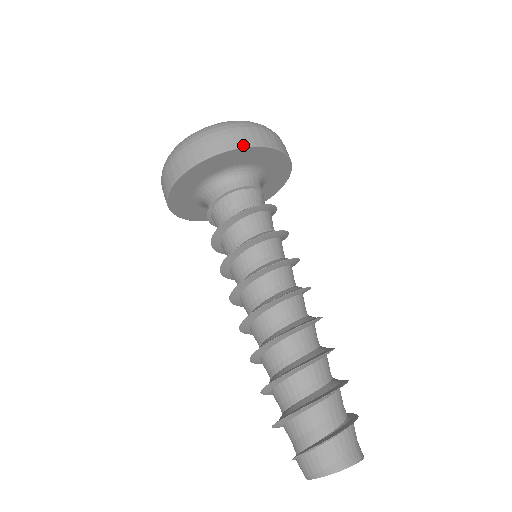
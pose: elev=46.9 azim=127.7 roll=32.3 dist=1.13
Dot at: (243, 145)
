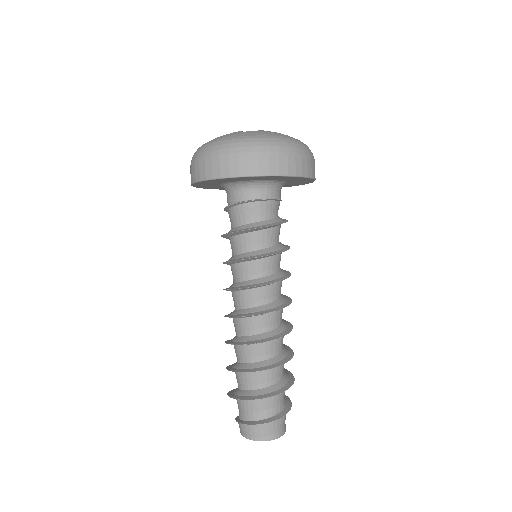
Dot at: (301, 175)
